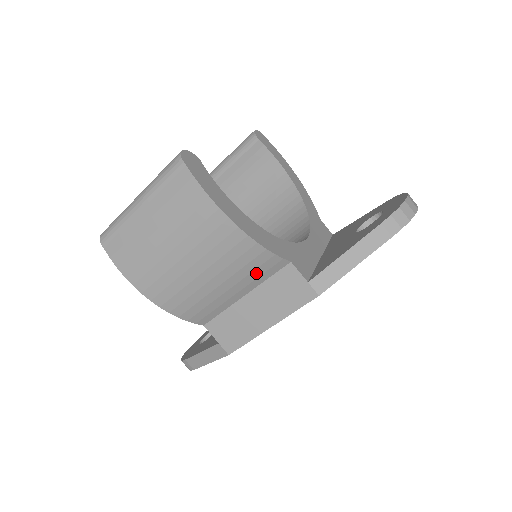
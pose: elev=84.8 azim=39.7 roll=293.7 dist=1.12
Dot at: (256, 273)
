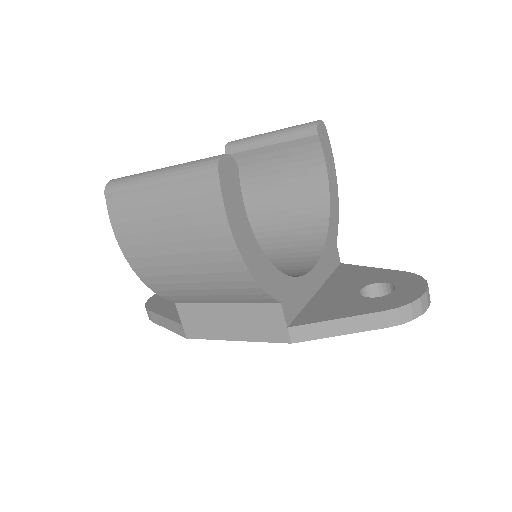
Dot at: (243, 296)
